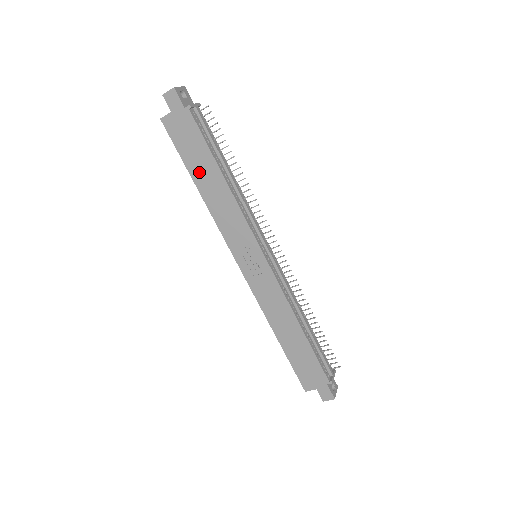
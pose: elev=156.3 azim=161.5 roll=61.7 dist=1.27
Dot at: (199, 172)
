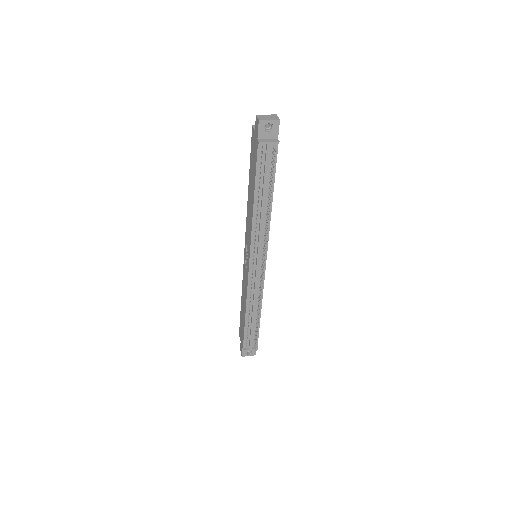
Dot at: (251, 181)
